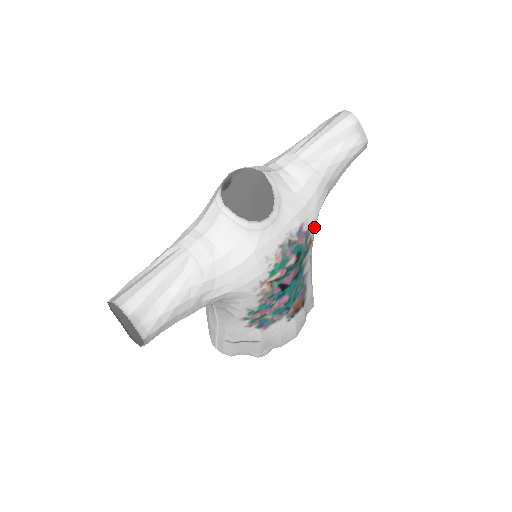
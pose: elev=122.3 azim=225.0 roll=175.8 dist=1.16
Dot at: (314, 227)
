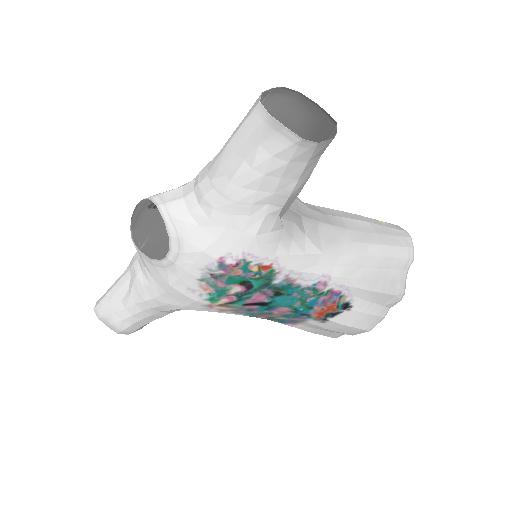
Dot at: (257, 254)
